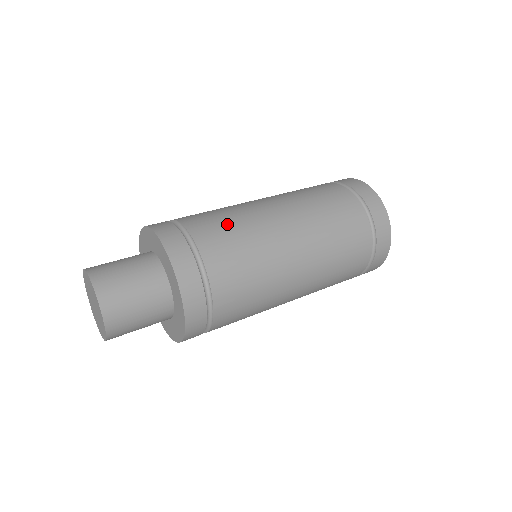
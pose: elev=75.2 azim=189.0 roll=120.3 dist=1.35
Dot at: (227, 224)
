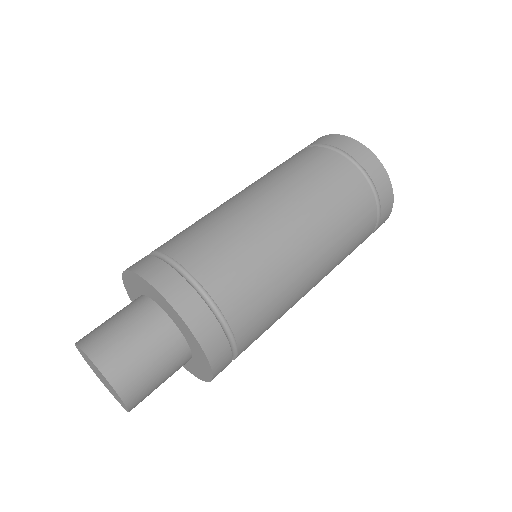
Dot at: (214, 235)
